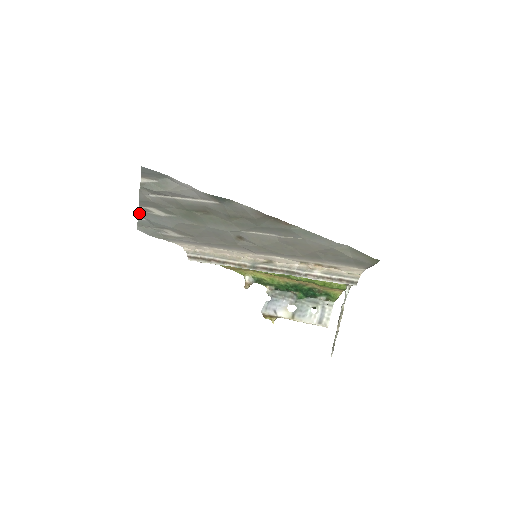
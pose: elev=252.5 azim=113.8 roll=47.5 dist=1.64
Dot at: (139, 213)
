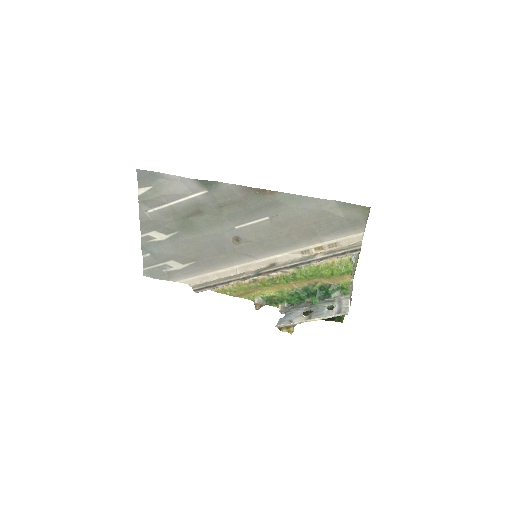
Dot at: (142, 245)
